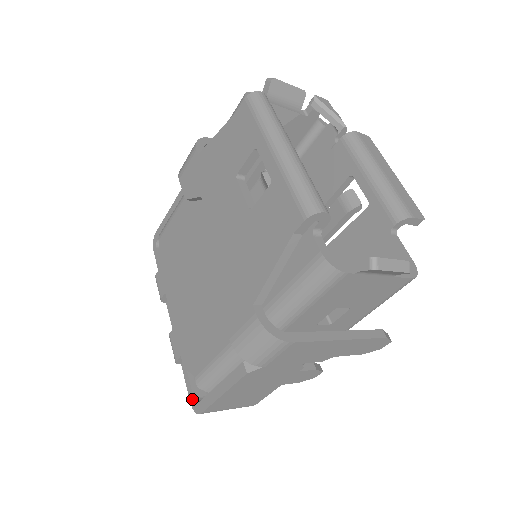
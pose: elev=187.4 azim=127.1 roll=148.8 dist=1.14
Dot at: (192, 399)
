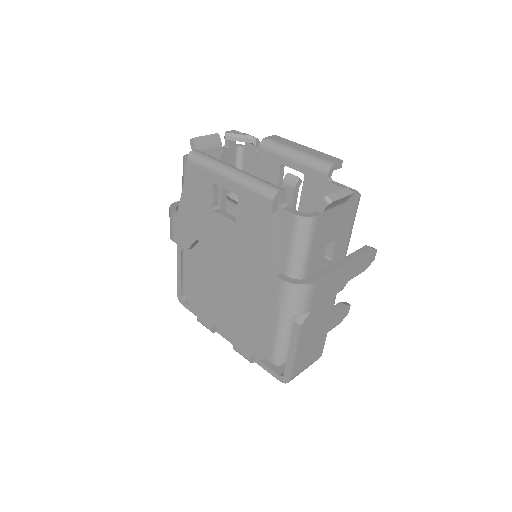
Dot at: (278, 377)
